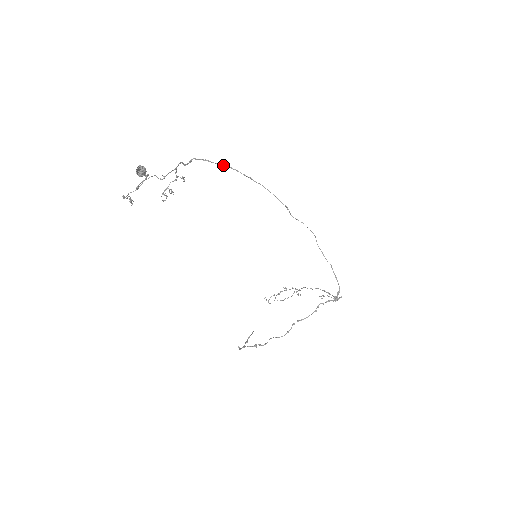
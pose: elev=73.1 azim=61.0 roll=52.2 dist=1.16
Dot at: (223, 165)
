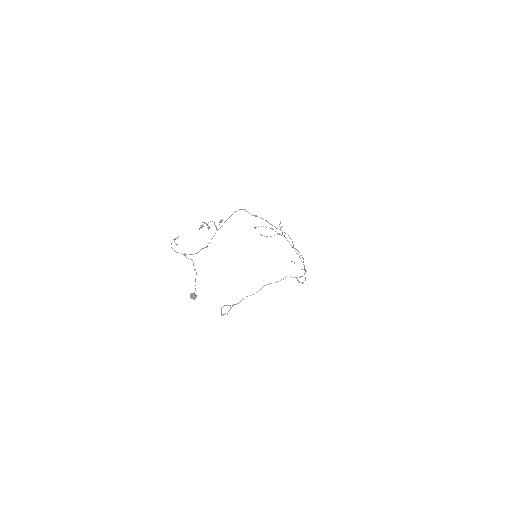
Dot at: occluded
